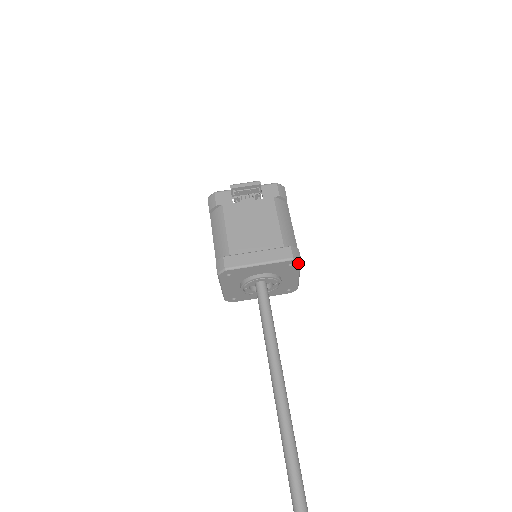
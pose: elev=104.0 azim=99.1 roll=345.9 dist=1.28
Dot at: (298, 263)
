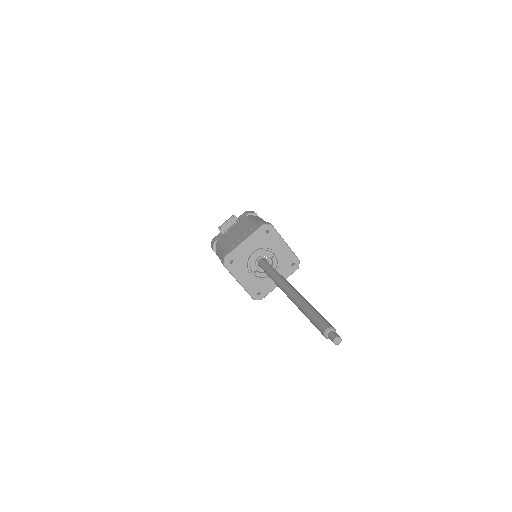
Dot at: (271, 227)
